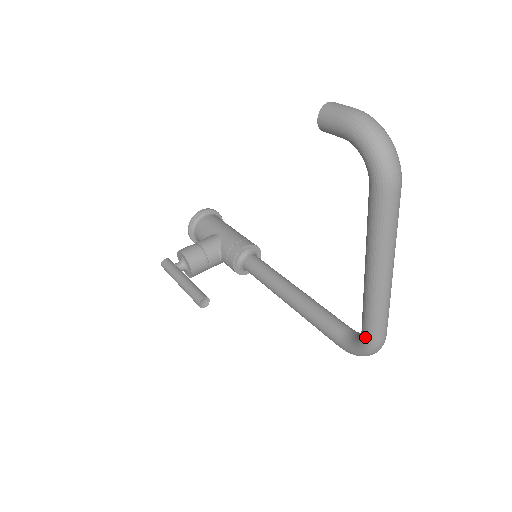
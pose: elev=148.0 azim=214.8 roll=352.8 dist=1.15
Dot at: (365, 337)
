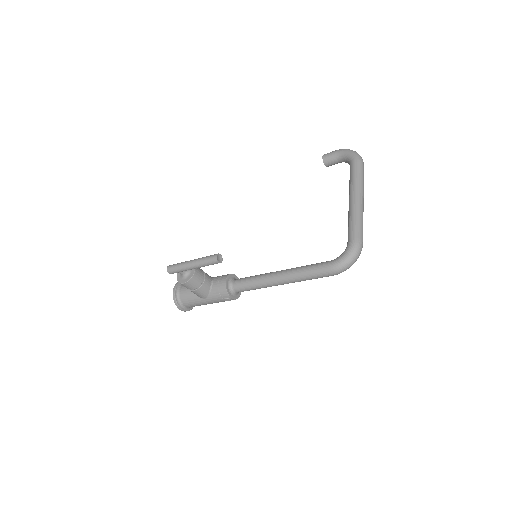
Dot at: (352, 238)
